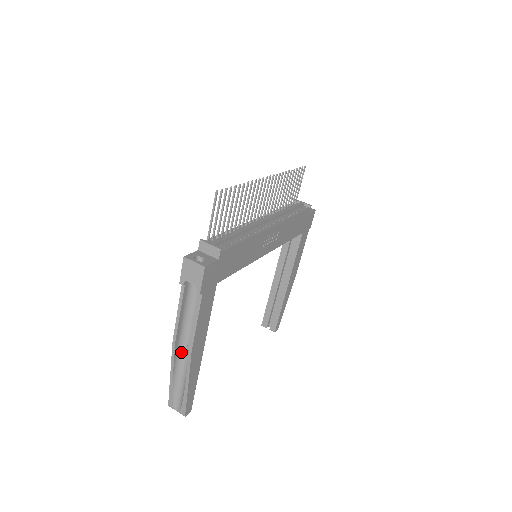
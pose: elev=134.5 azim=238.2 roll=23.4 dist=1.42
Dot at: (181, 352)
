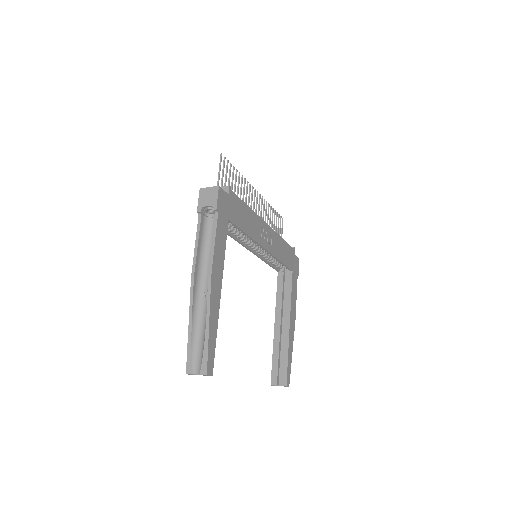
Dot at: (199, 294)
